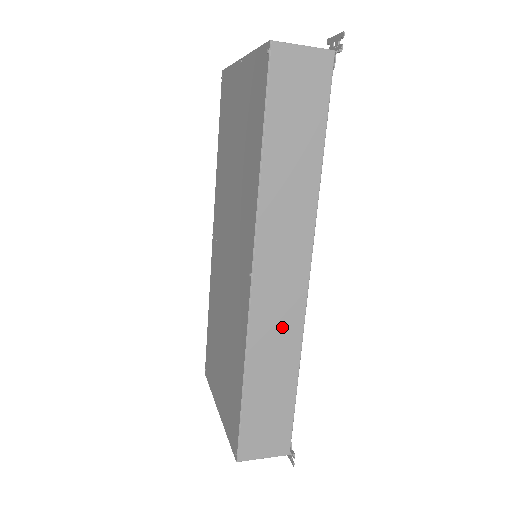
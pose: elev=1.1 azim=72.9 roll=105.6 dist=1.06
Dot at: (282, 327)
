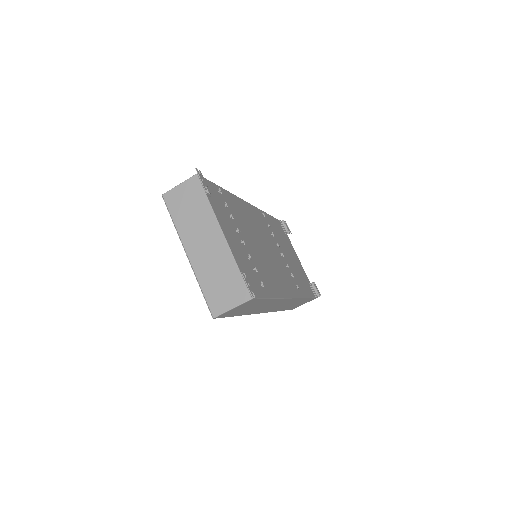
Dot at: occluded
